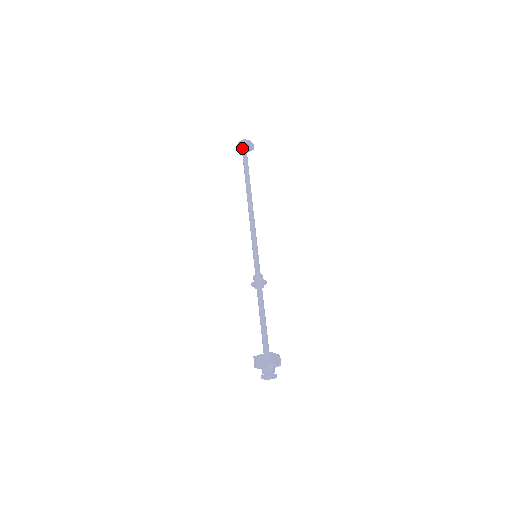
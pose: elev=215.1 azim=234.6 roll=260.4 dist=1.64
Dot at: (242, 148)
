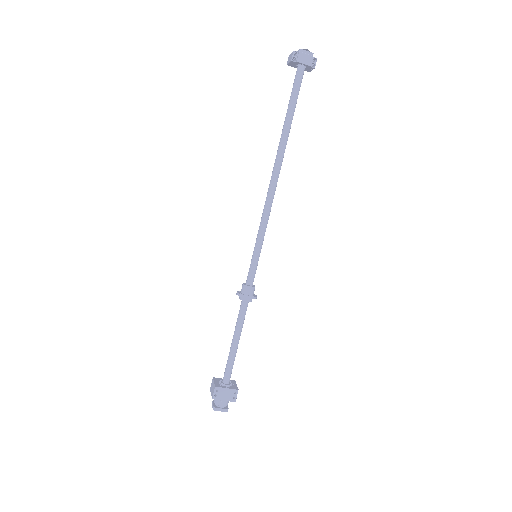
Dot at: (302, 64)
